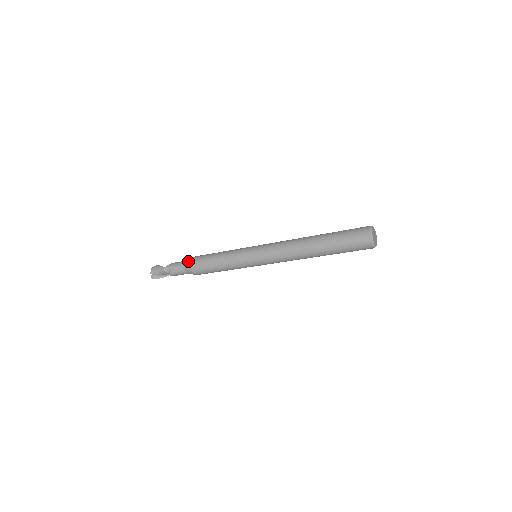
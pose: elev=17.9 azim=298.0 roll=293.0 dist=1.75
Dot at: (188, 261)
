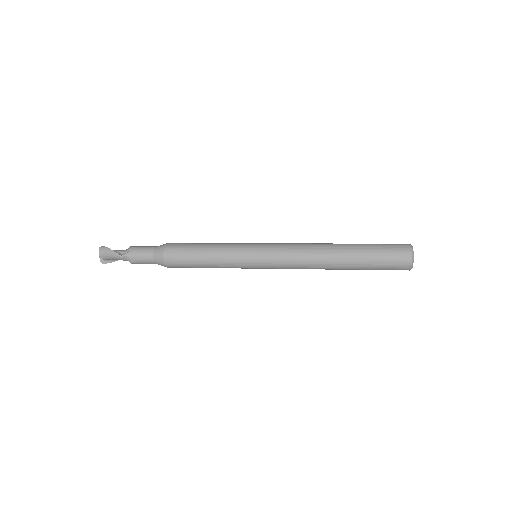
Dot at: (159, 255)
